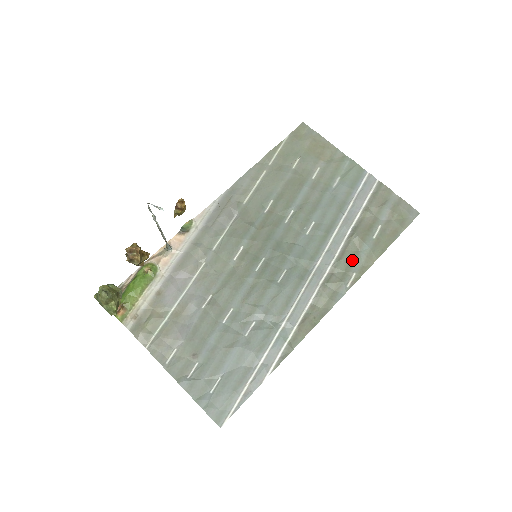
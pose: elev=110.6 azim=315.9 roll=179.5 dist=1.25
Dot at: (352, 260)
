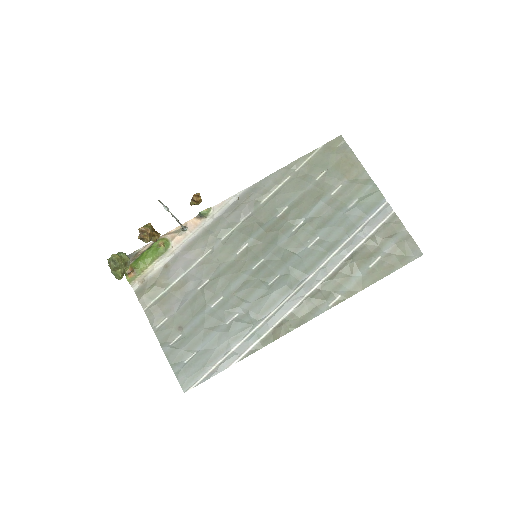
Dot at: (342, 282)
